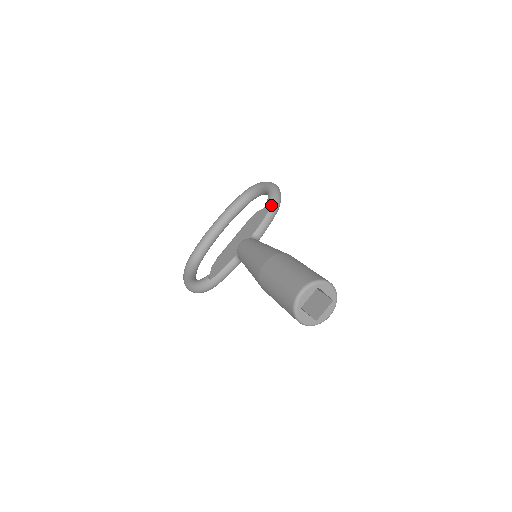
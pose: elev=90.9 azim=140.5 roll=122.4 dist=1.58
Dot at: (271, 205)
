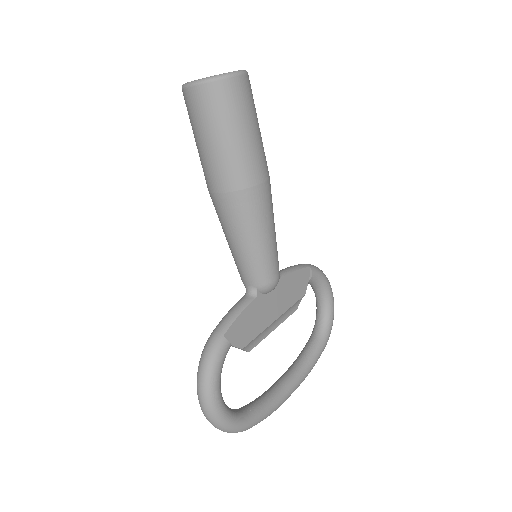
Dot at: occluded
